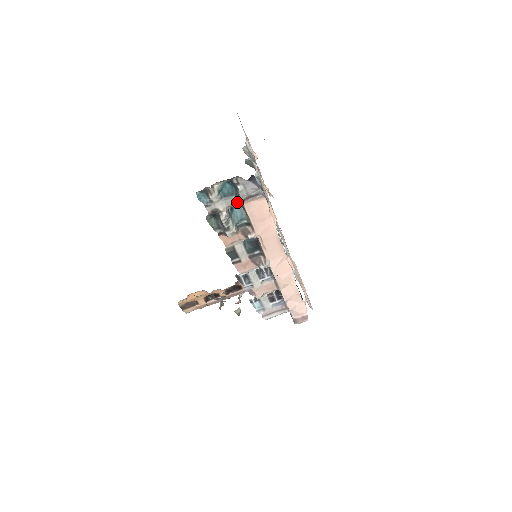
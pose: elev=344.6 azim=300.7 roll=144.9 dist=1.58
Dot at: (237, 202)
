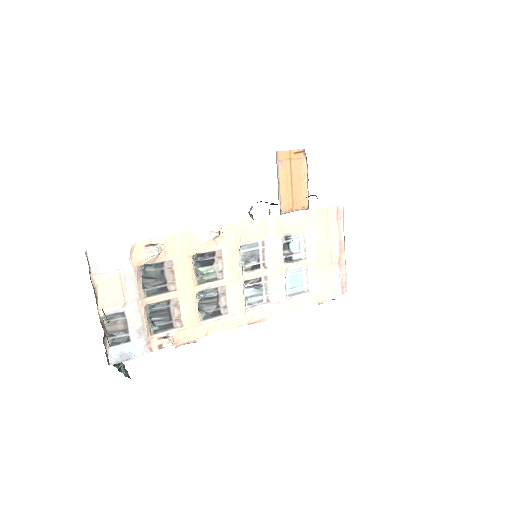
Dot at: occluded
